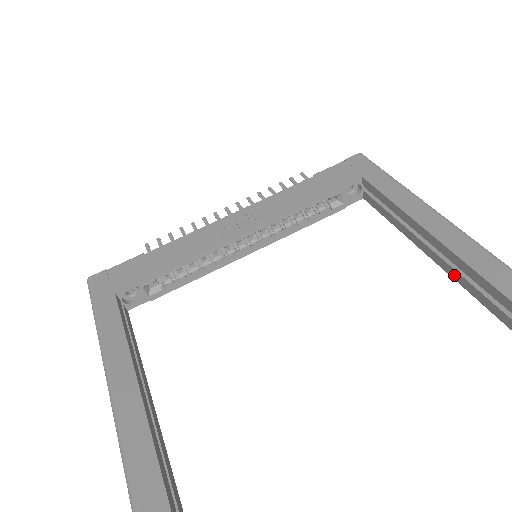
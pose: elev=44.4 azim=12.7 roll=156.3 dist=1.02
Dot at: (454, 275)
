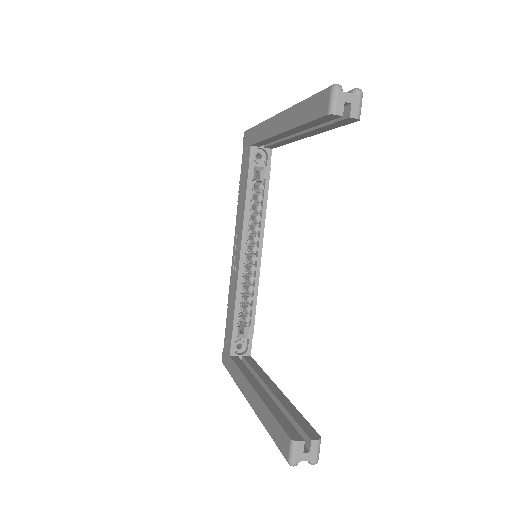
Dot at: (314, 133)
